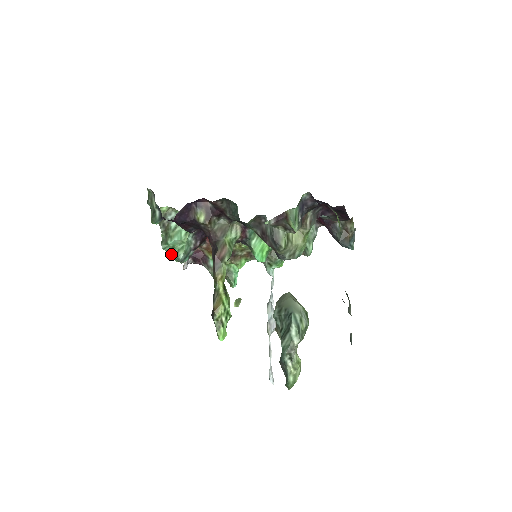
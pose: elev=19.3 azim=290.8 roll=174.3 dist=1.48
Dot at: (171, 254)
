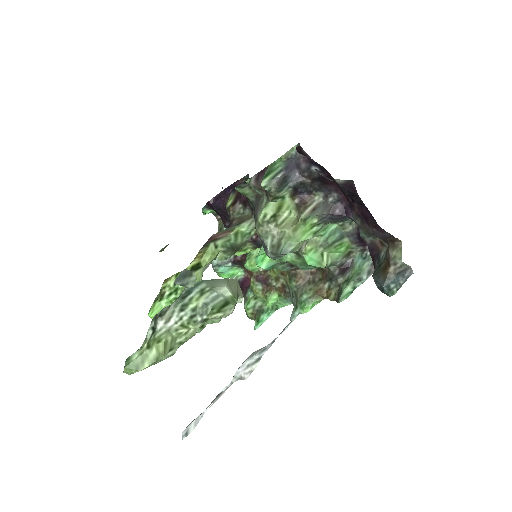
Dot at: occluded
